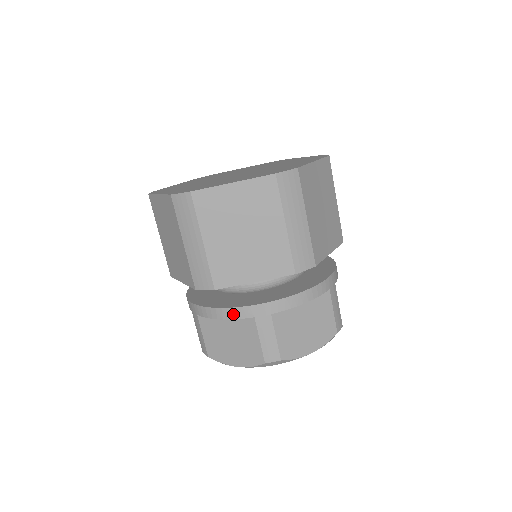
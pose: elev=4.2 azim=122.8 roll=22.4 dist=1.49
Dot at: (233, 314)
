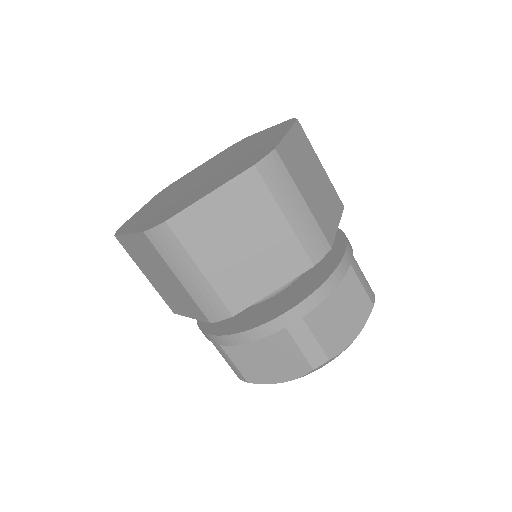
Dot at: (261, 333)
